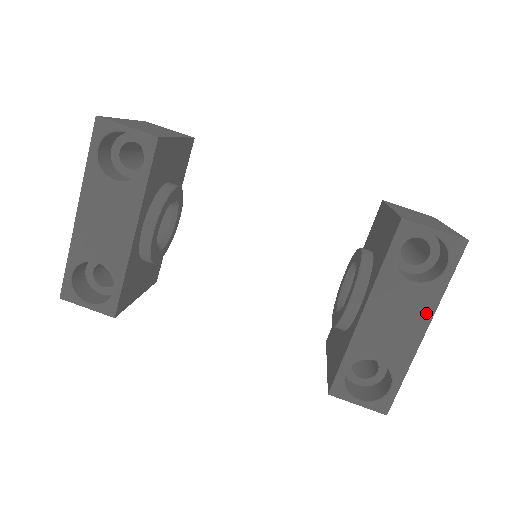
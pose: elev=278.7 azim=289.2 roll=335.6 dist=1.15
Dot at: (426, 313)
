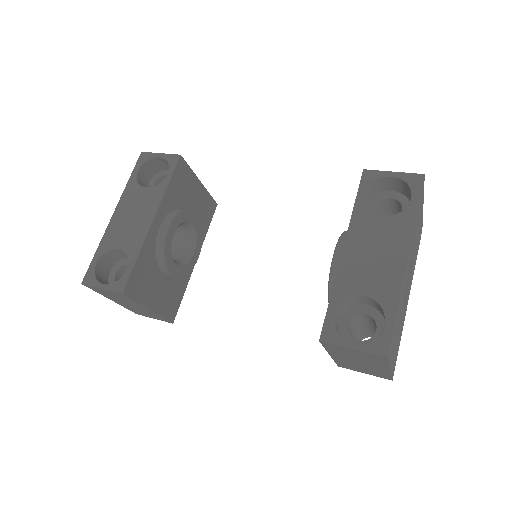
Dot at: (403, 240)
